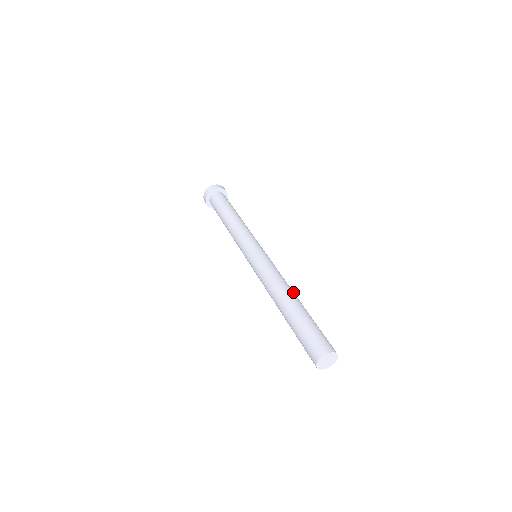
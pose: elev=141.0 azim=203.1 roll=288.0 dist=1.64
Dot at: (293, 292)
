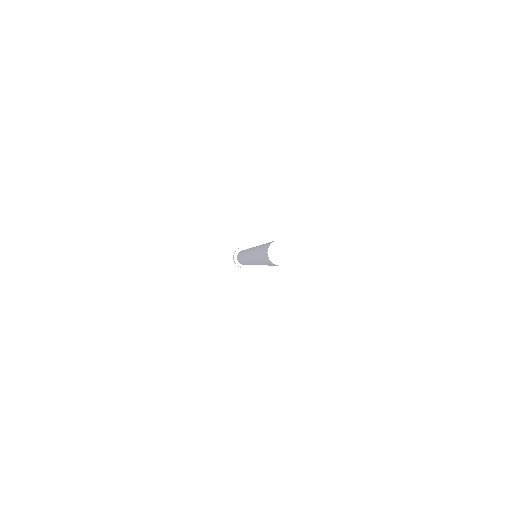
Dot at: occluded
